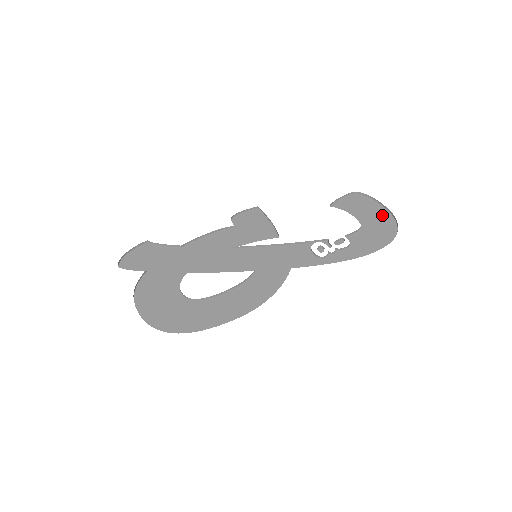
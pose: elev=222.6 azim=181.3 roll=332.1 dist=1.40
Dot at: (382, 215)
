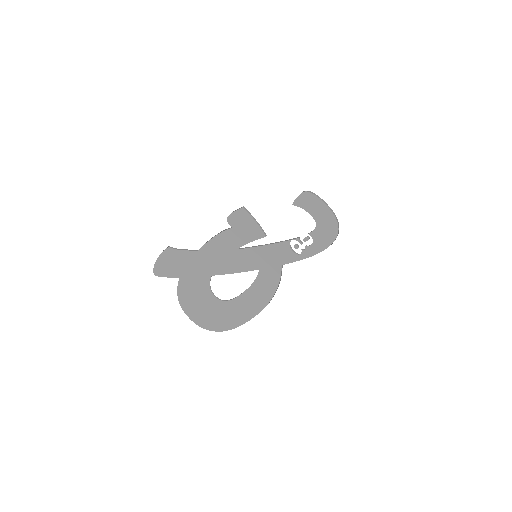
Dot at: (327, 213)
